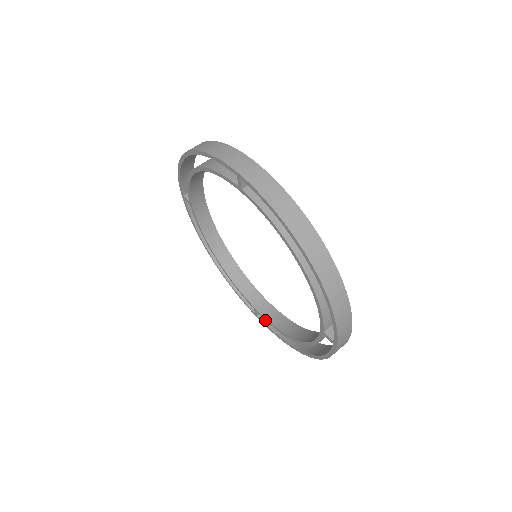
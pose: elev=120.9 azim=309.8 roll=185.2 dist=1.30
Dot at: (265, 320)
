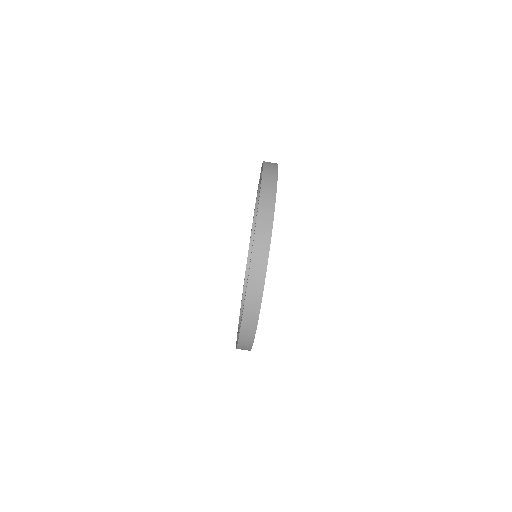
Dot at: occluded
